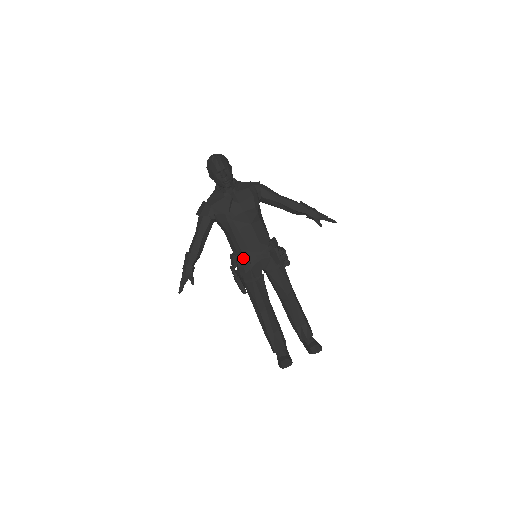
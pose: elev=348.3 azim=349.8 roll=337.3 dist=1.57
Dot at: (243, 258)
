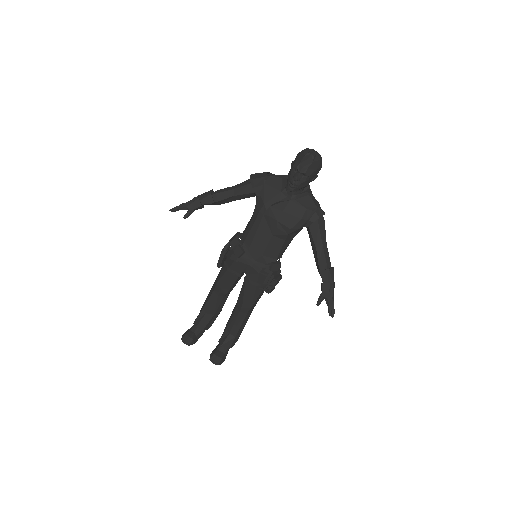
Dot at: (239, 248)
